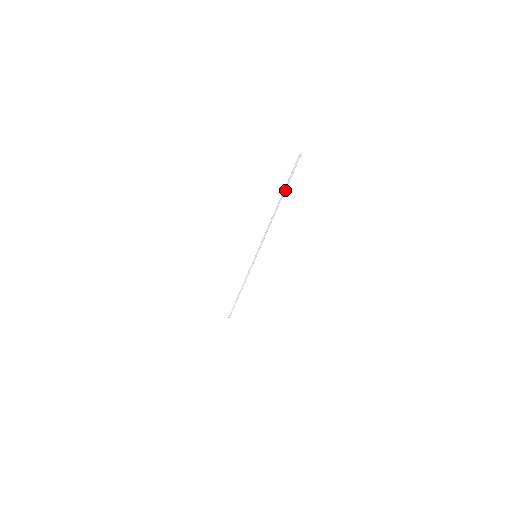
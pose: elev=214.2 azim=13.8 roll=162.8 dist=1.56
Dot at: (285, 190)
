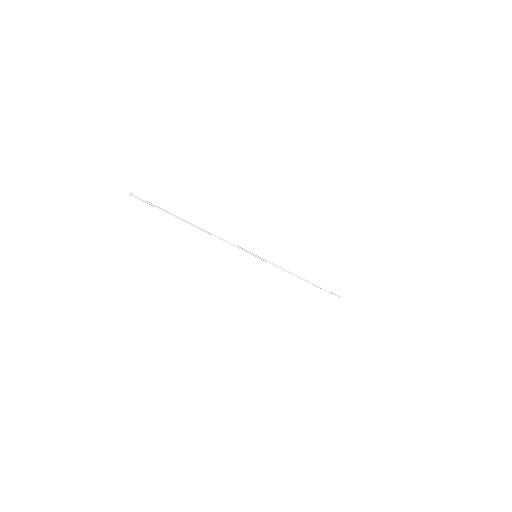
Dot at: (173, 215)
